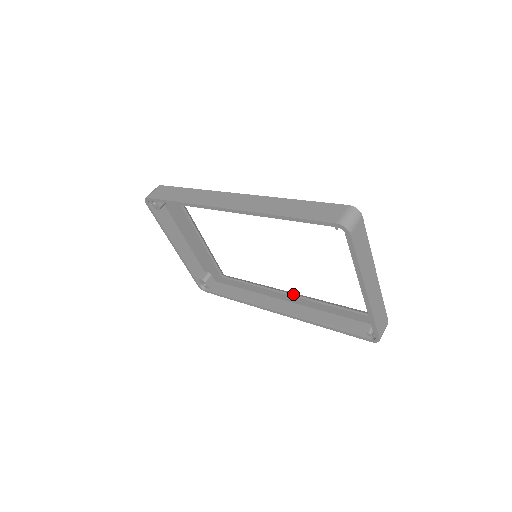
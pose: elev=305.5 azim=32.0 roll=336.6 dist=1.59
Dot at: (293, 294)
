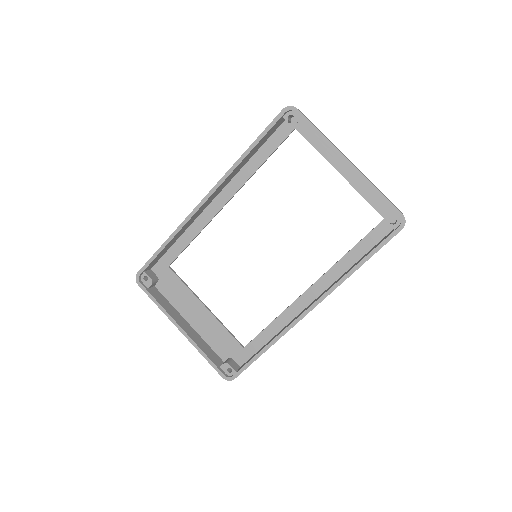
Dot at: (314, 283)
